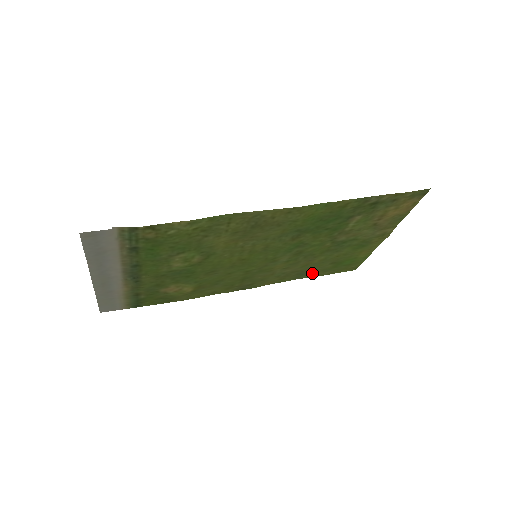
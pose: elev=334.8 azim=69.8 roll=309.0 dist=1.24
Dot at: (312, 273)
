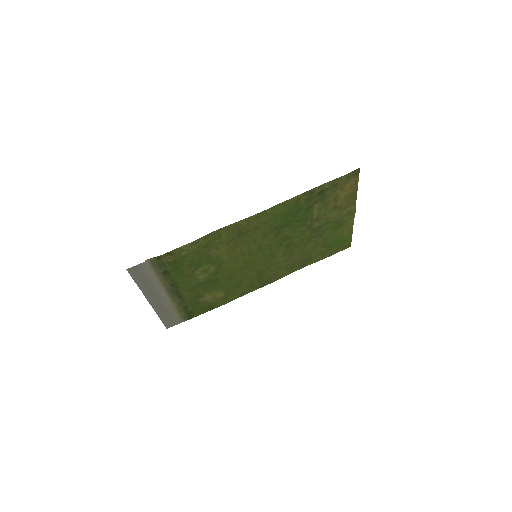
Dot at: (313, 259)
